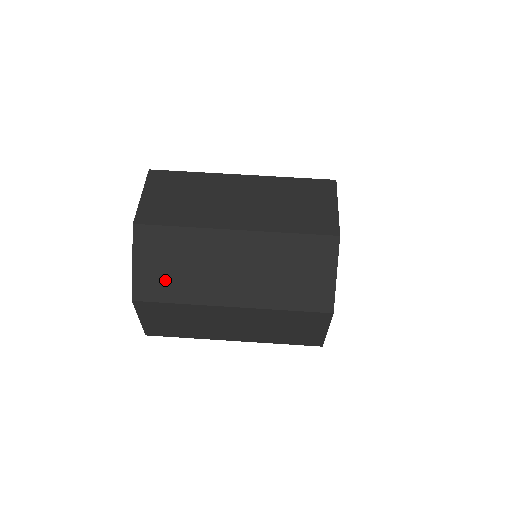
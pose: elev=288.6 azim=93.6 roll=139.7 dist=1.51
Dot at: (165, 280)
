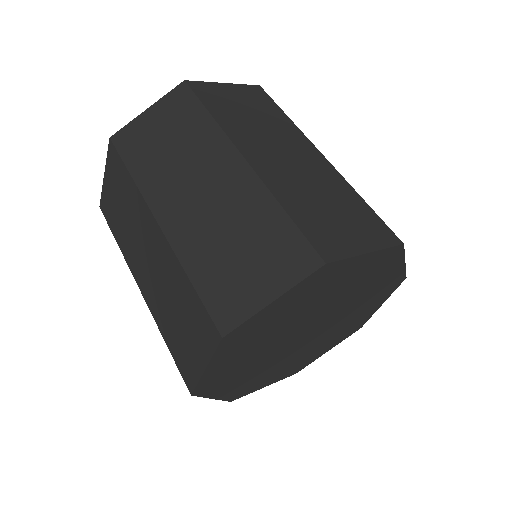
Dot at: (147, 145)
